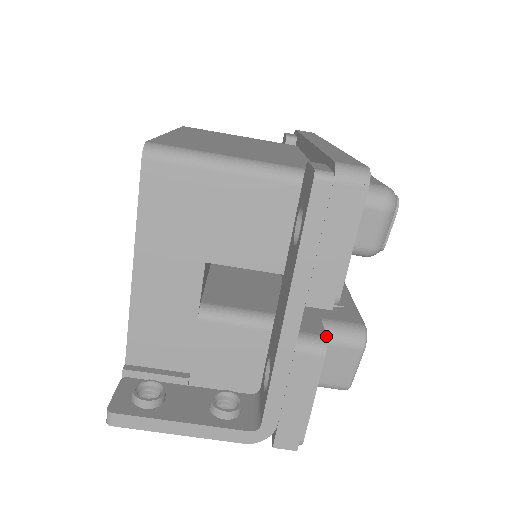
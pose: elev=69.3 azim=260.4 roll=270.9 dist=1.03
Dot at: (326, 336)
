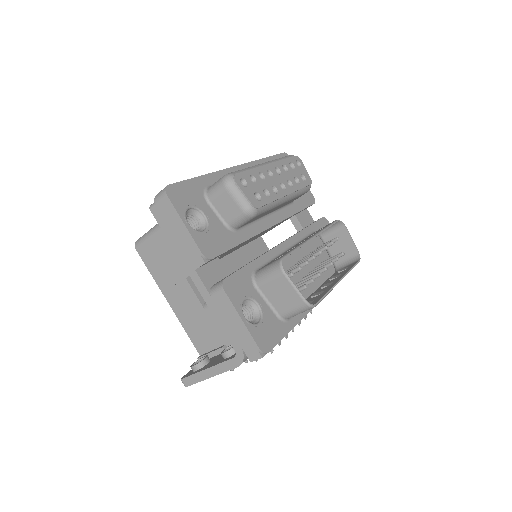
Dot at: (224, 279)
